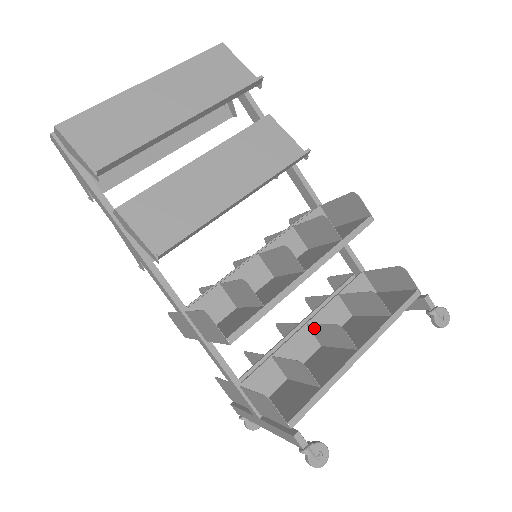
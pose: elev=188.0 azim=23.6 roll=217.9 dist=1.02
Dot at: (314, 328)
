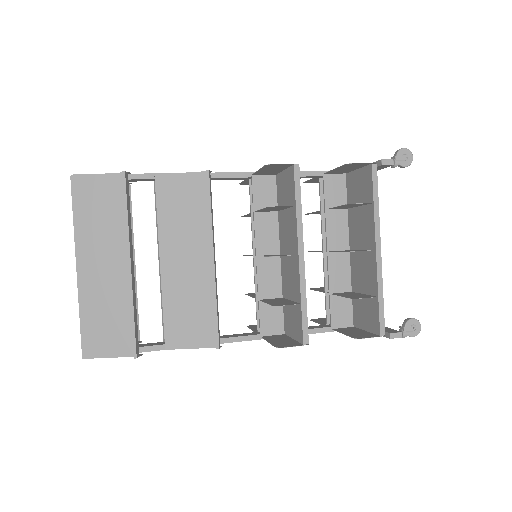
Dot at: occluded
